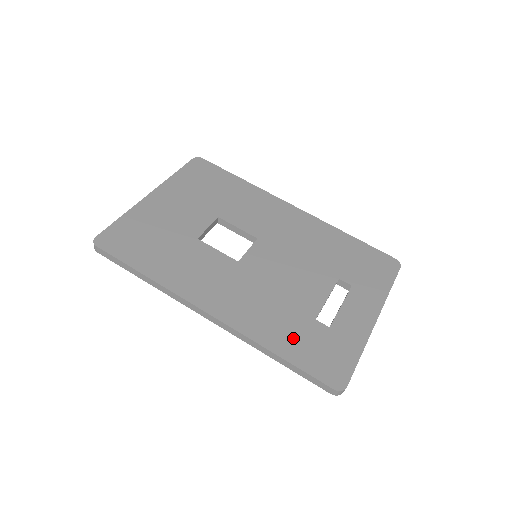
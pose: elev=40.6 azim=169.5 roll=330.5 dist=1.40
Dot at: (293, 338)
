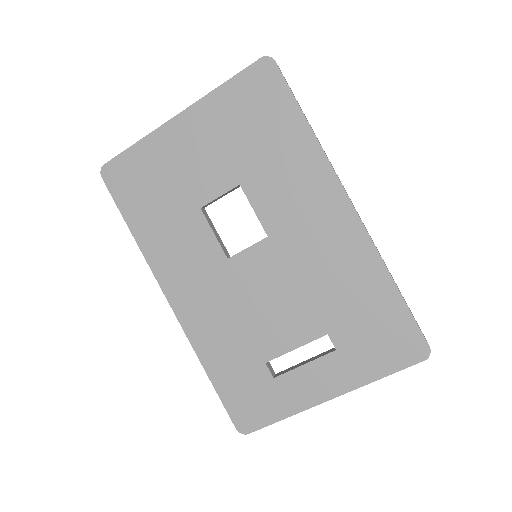
Dot at: (231, 368)
